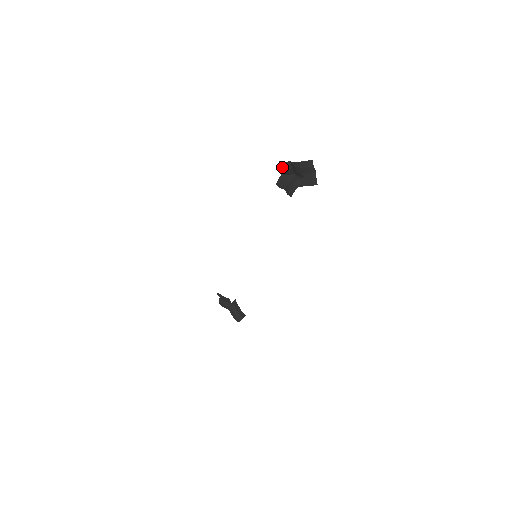
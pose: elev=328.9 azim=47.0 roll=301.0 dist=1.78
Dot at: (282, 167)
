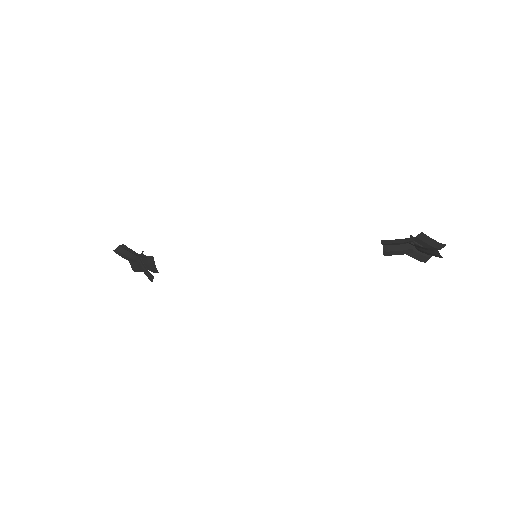
Dot at: (421, 247)
